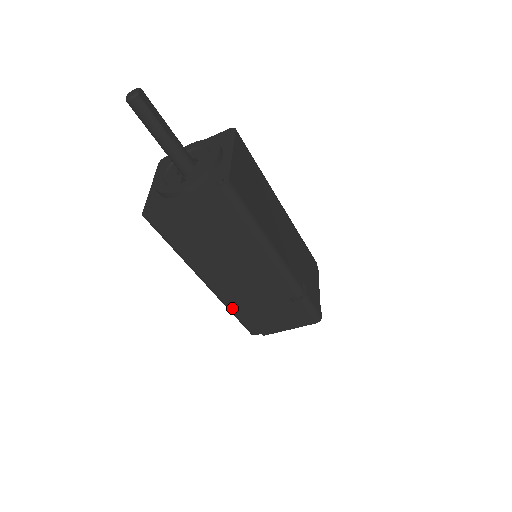
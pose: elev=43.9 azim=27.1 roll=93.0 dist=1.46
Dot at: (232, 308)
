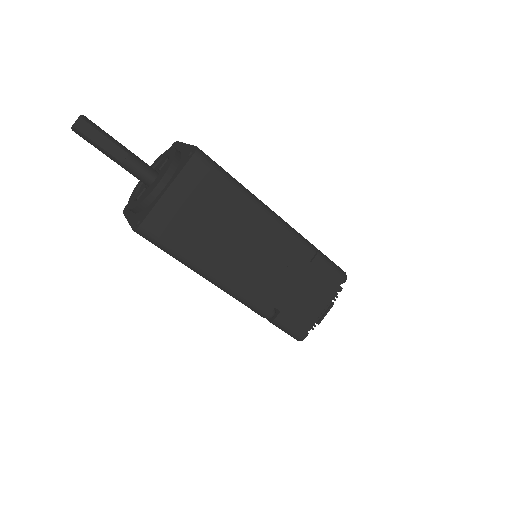
Dot at: occluded
